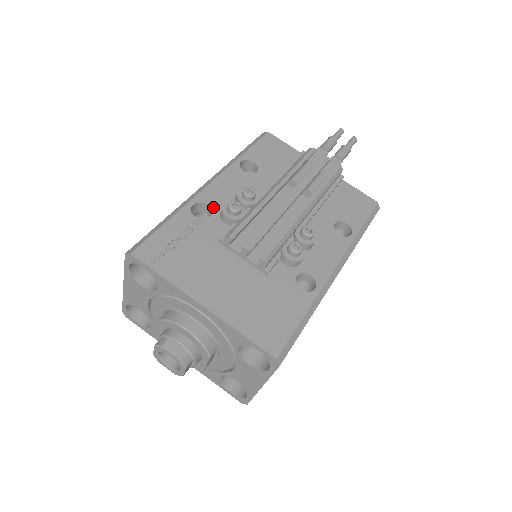
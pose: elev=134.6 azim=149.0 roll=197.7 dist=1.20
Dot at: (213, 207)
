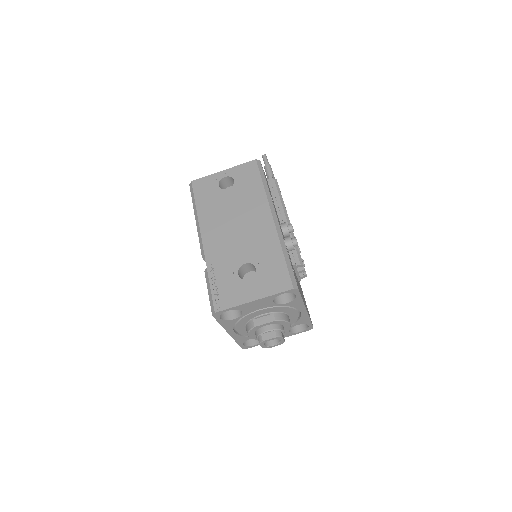
Dot at: occluded
